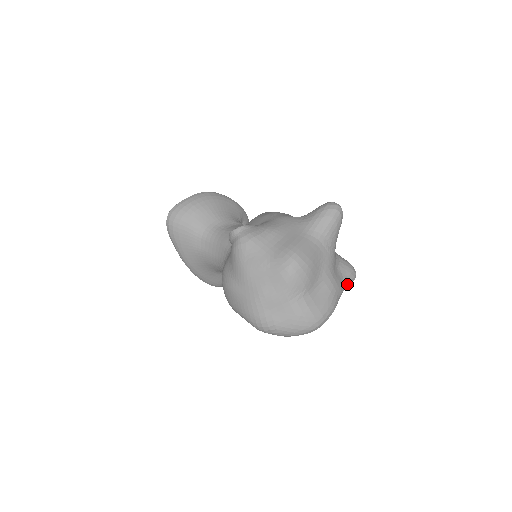
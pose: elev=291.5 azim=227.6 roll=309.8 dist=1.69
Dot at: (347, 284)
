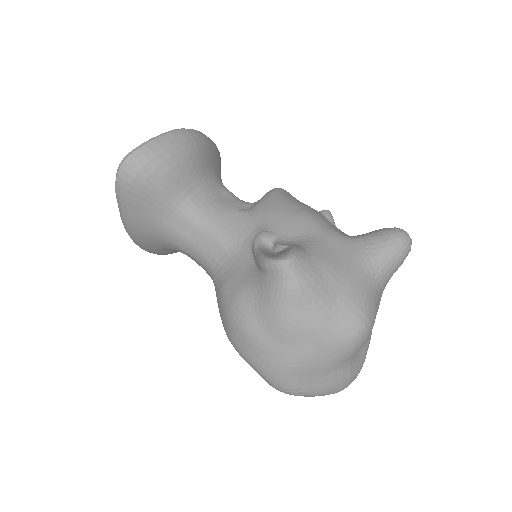
Dot at: occluded
